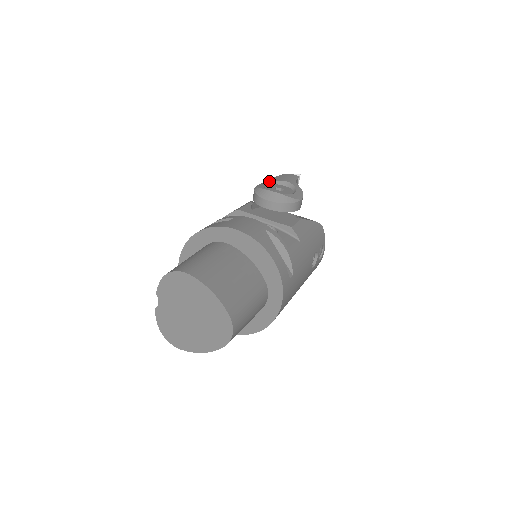
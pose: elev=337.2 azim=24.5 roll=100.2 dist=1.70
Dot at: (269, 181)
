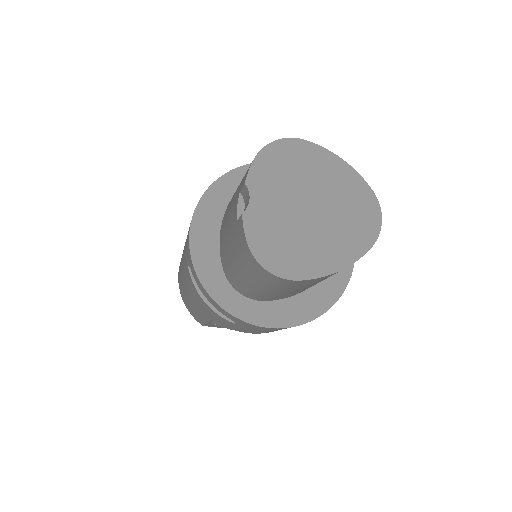
Dot at: occluded
